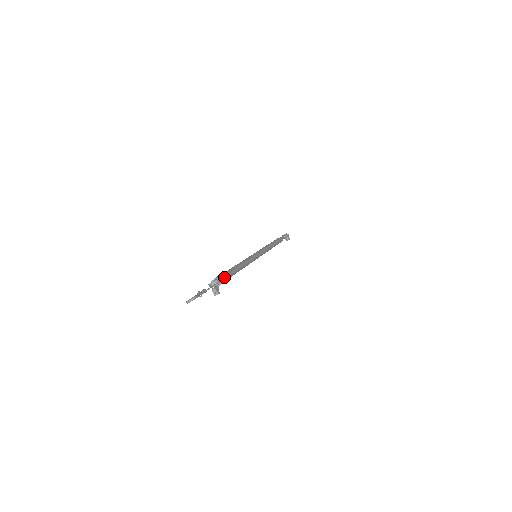
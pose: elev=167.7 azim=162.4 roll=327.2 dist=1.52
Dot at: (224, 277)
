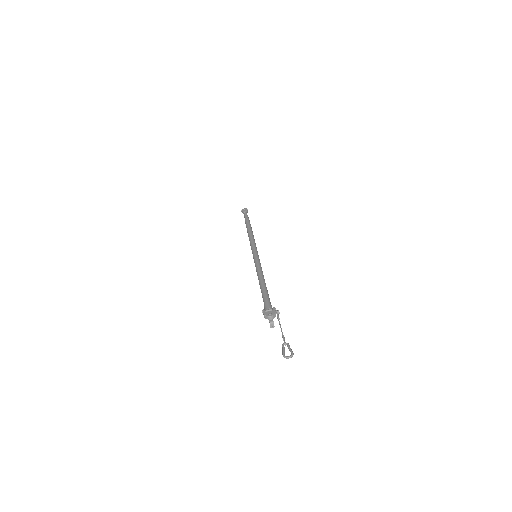
Dot at: occluded
